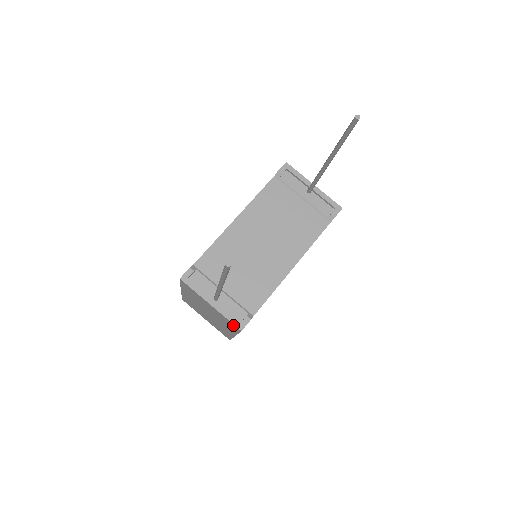
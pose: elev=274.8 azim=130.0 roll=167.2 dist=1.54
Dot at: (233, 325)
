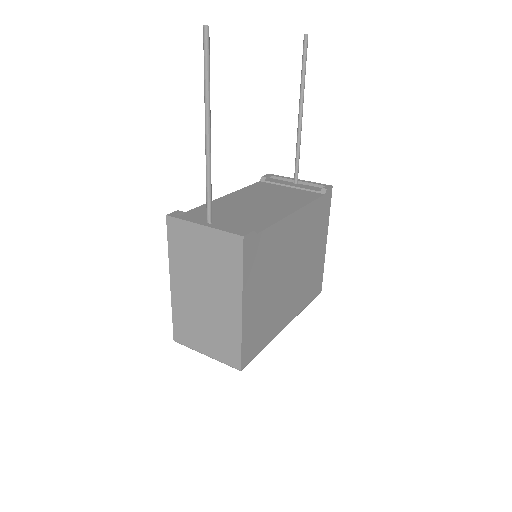
Dot at: (233, 240)
